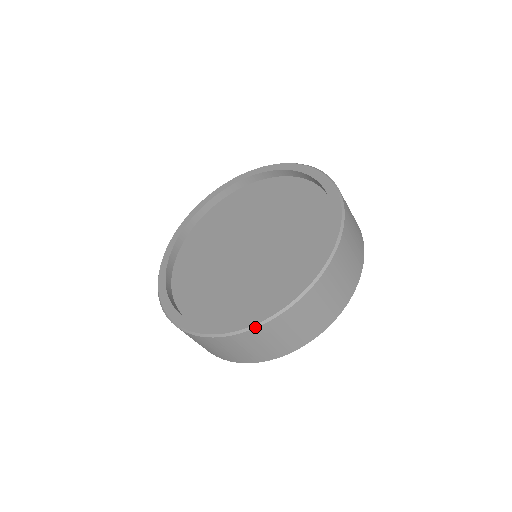
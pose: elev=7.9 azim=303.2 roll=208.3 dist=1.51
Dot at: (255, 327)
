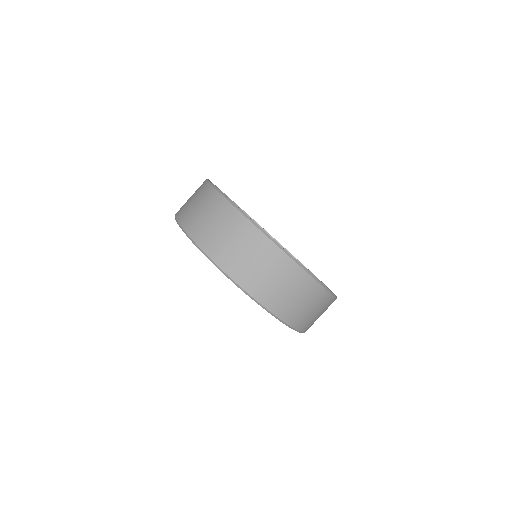
Dot at: occluded
